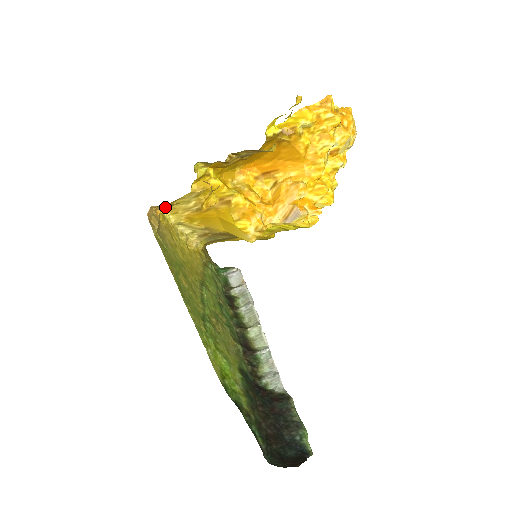
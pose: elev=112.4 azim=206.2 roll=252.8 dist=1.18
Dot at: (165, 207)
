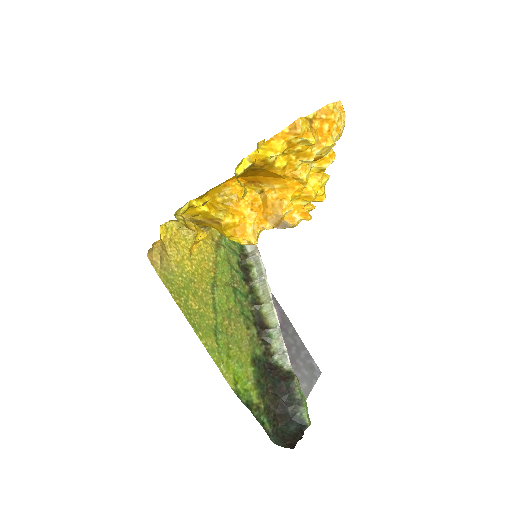
Dot at: occluded
